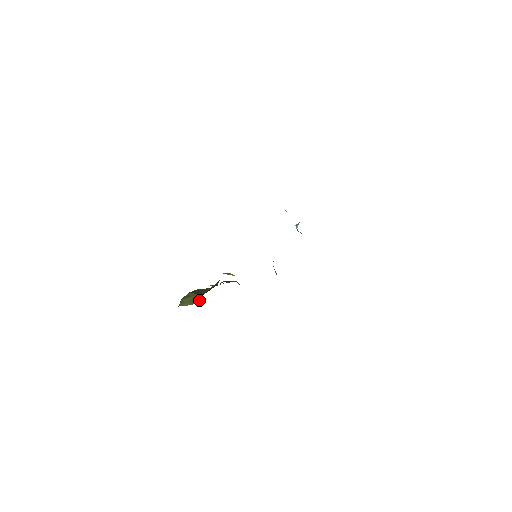
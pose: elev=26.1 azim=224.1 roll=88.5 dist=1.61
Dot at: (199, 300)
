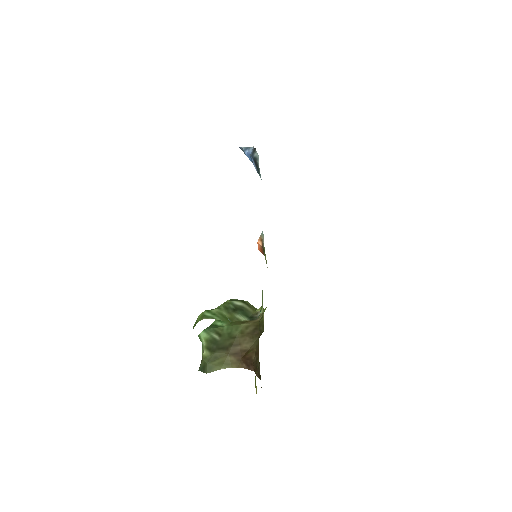
Dot at: (239, 365)
